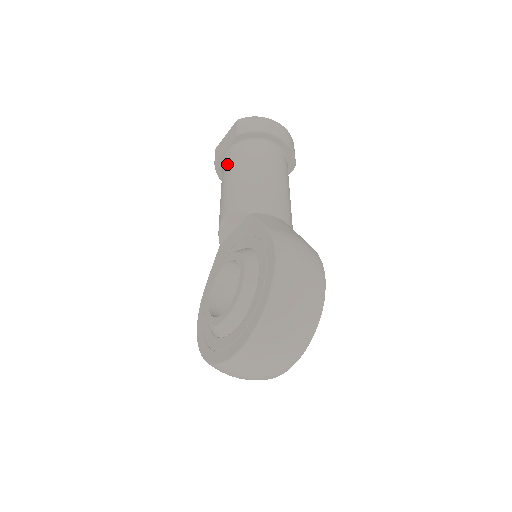
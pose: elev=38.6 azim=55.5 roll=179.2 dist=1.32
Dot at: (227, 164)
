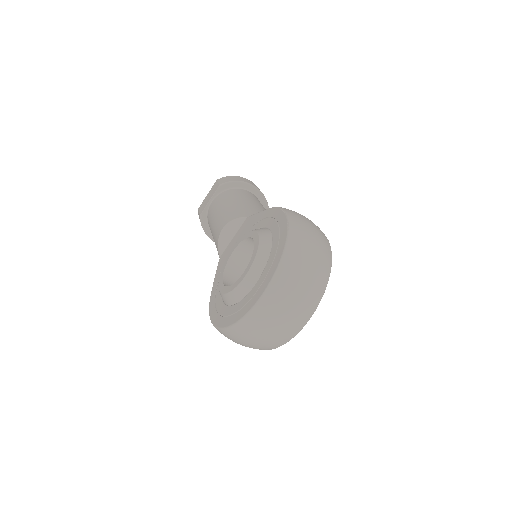
Dot at: (214, 206)
